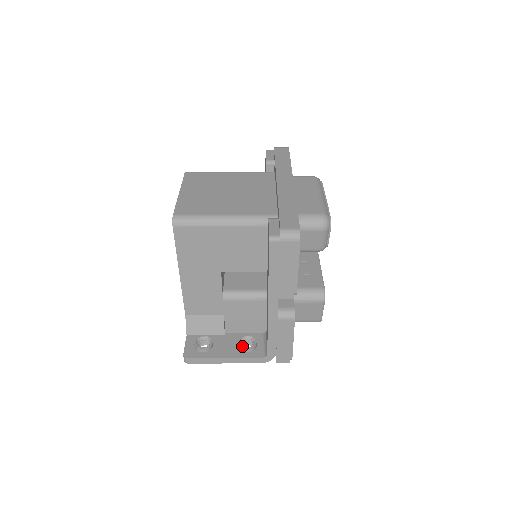
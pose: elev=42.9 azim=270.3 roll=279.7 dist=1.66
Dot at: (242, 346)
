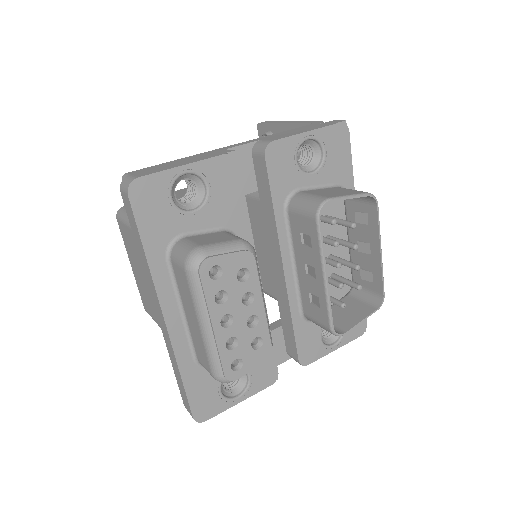
Dot at: occluded
